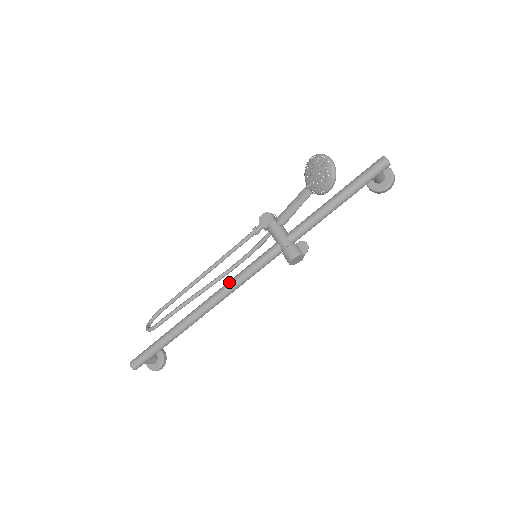
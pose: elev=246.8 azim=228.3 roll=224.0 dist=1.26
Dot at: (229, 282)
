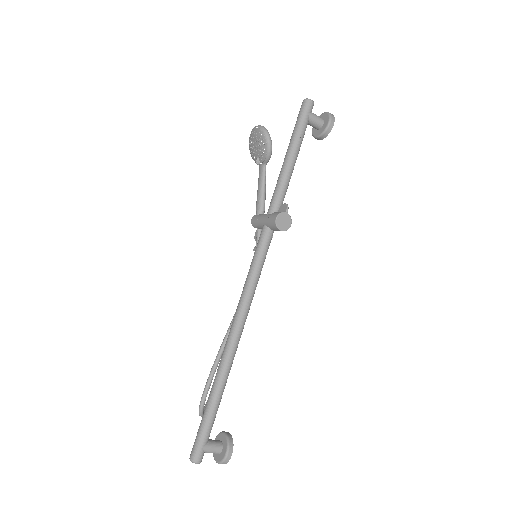
Dot at: occluded
